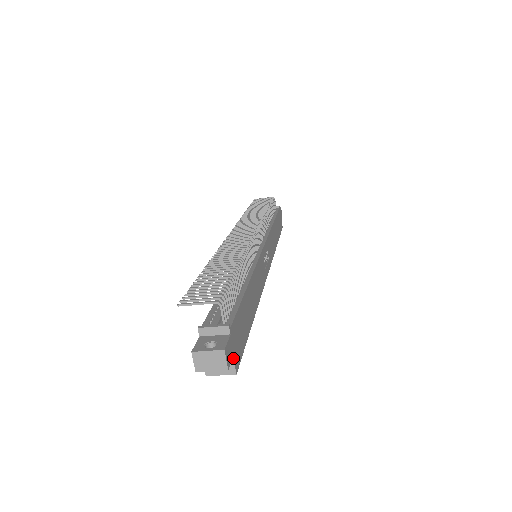
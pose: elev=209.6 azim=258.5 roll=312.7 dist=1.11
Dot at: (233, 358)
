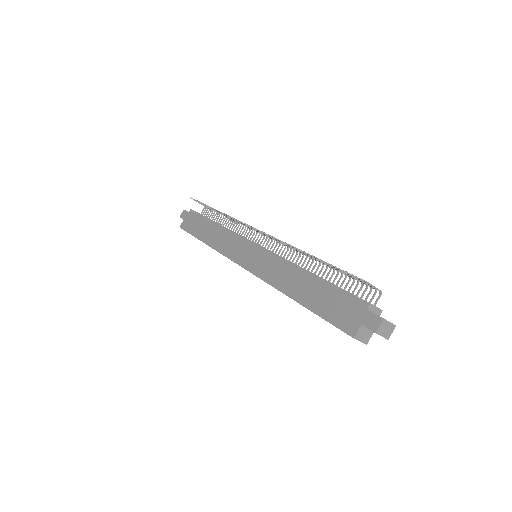
Dot at: occluded
